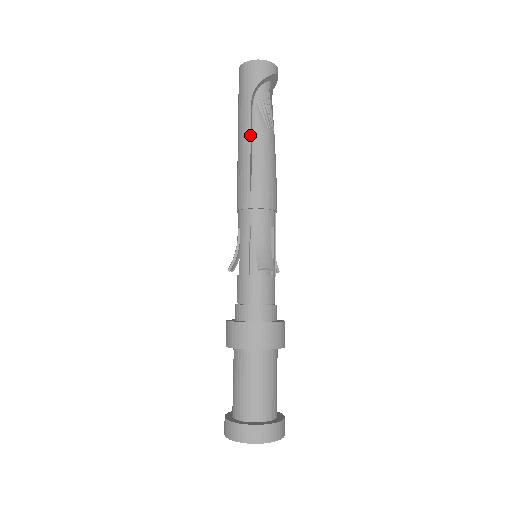
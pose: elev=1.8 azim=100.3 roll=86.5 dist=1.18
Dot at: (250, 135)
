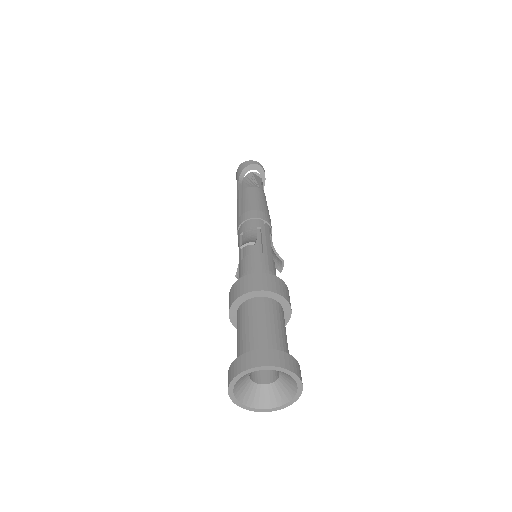
Dot at: (238, 195)
